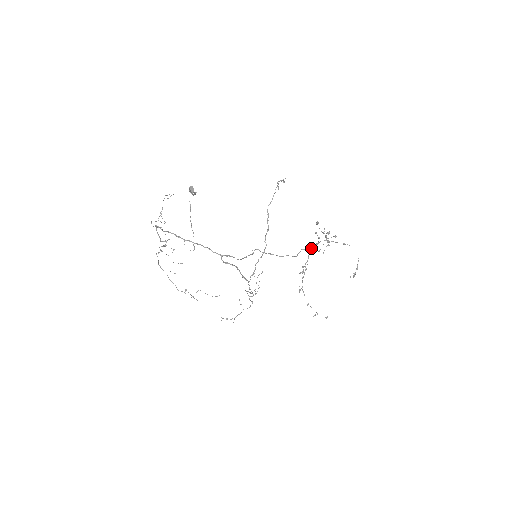
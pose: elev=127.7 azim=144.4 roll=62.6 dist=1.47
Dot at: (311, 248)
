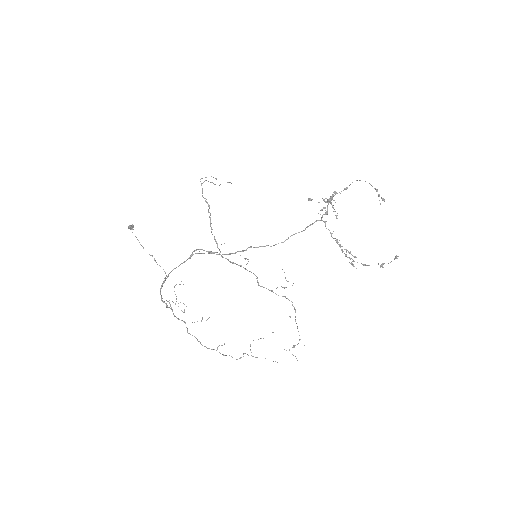
Dot at: (321, 219)
